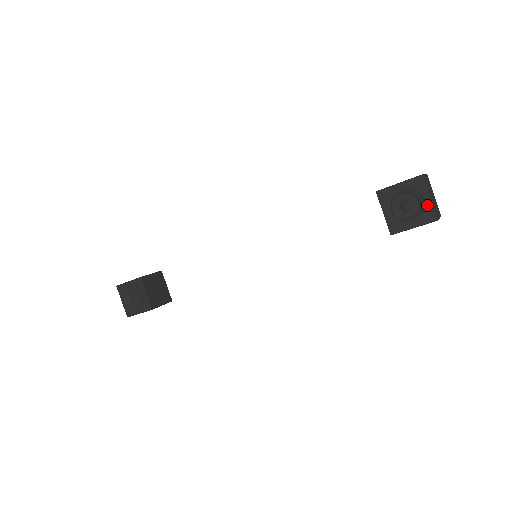
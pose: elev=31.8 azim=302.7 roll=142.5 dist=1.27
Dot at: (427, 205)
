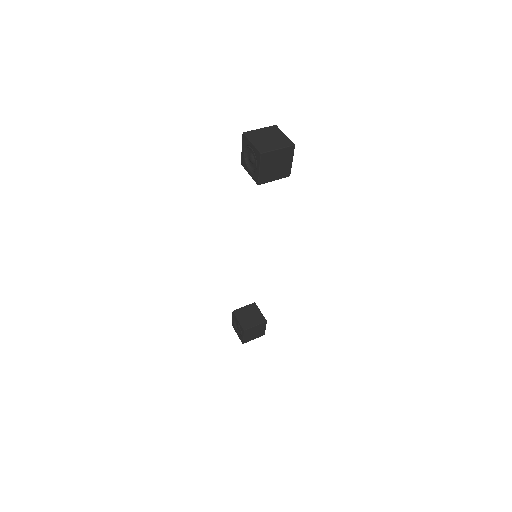
Dot at: (253, 149)
